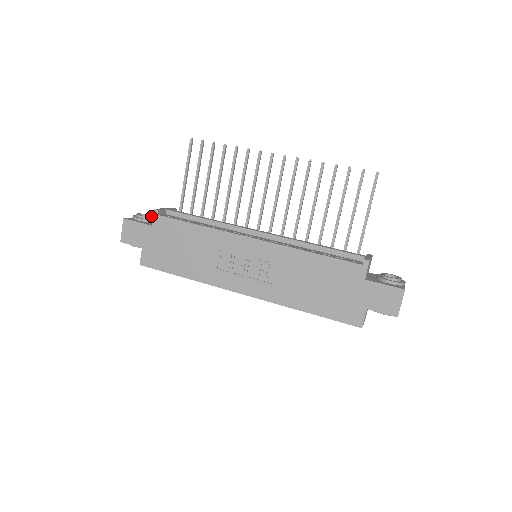
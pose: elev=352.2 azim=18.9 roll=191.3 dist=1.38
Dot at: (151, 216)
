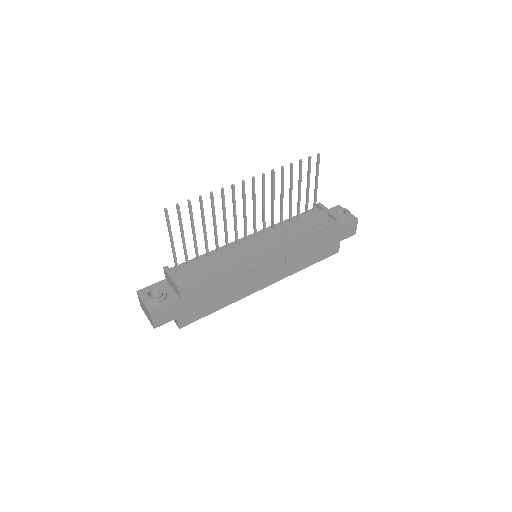
Dot at: (159, 290)
